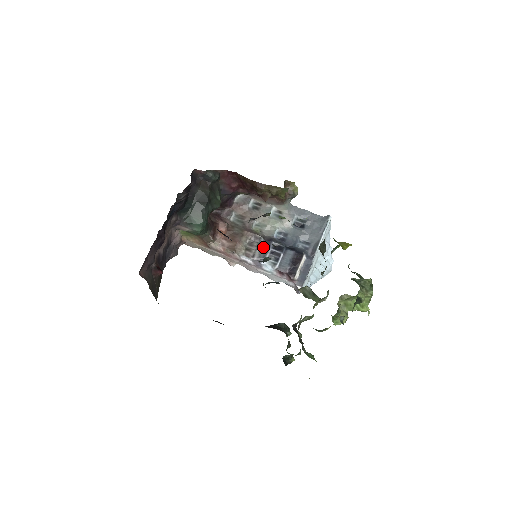
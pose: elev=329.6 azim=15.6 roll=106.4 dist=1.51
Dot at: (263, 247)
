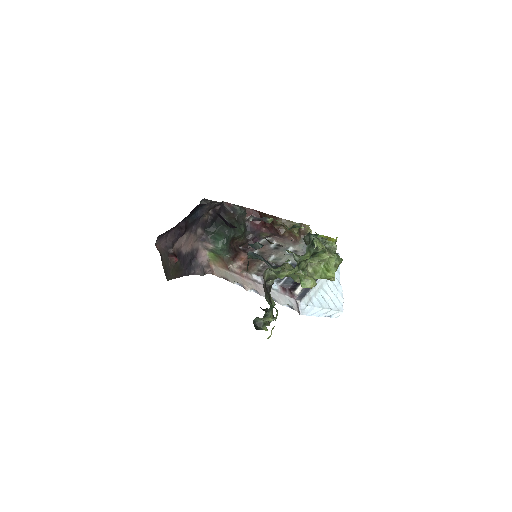
Dot at: occluded
